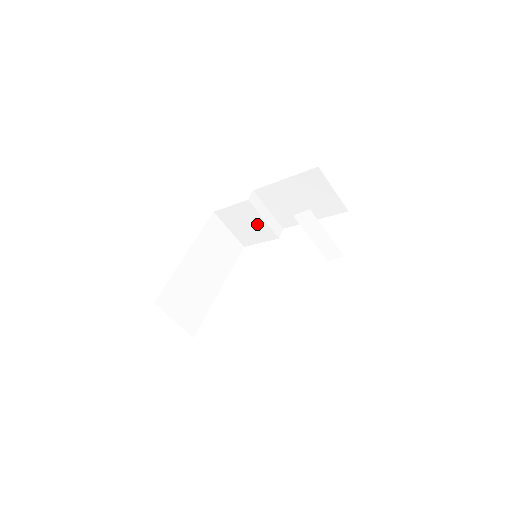
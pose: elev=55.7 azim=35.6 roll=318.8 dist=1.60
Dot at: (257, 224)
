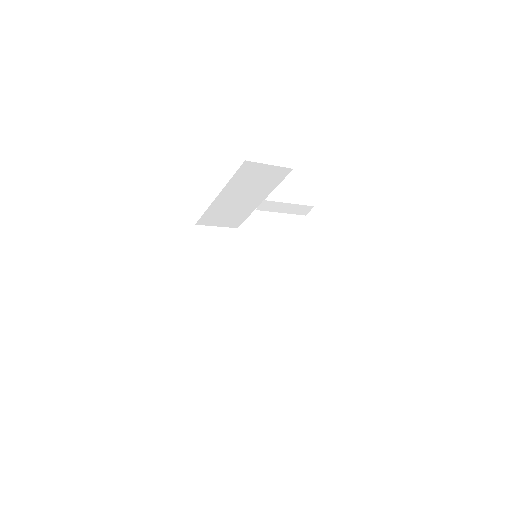
Dot at: occluded
